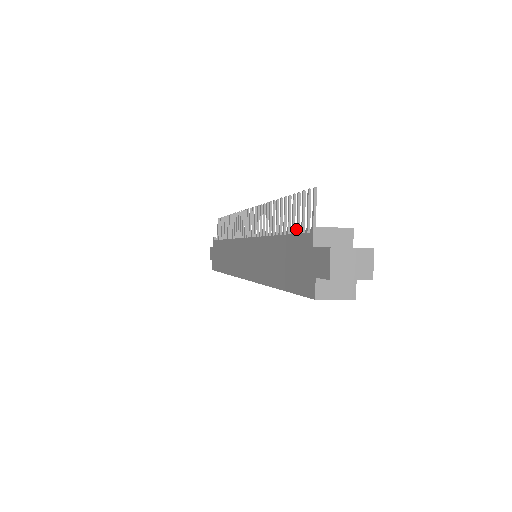
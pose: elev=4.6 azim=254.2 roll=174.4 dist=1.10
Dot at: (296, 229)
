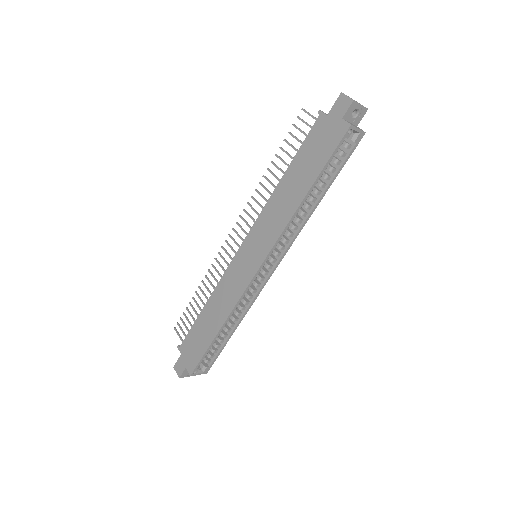
Dot at: occluded
